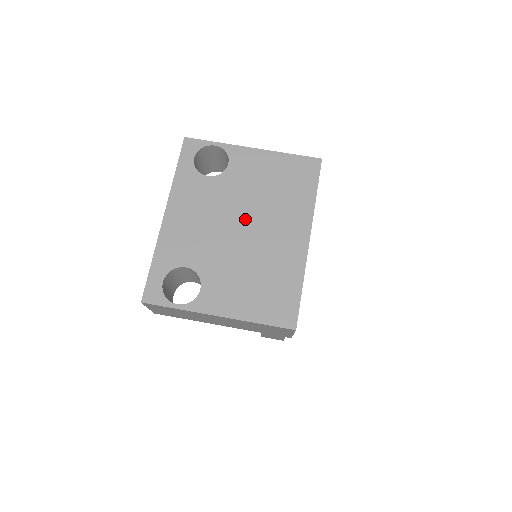
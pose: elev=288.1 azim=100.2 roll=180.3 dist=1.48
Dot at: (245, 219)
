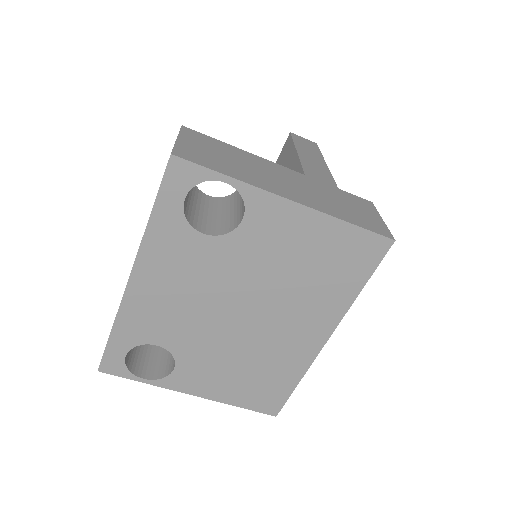
Dot at: (249, 304)
